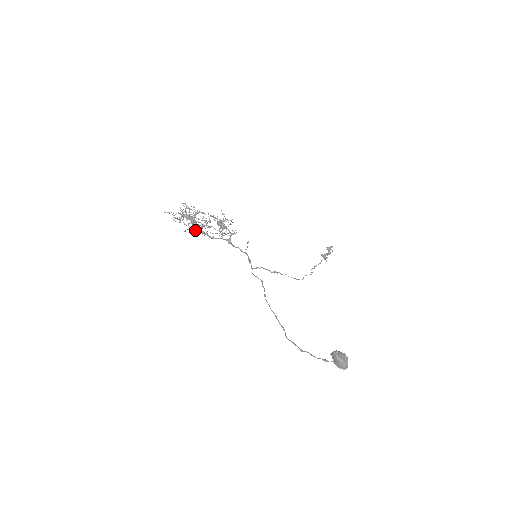
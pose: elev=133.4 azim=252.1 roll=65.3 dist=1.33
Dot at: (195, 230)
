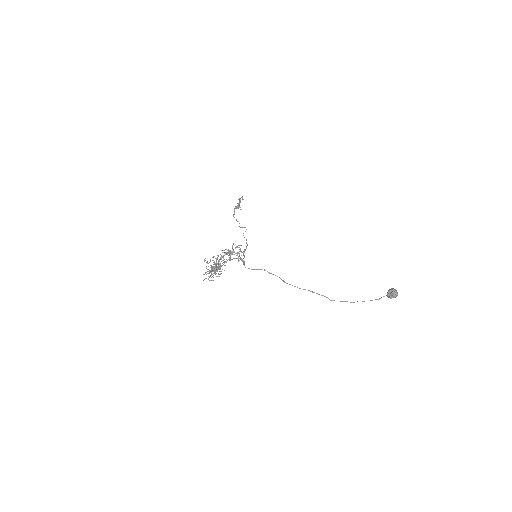
Dot at: occluded
